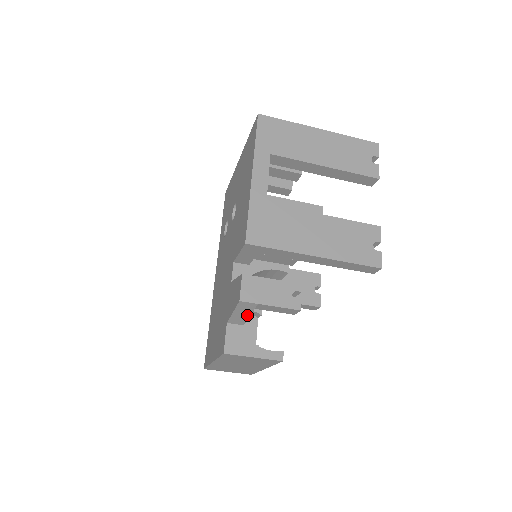
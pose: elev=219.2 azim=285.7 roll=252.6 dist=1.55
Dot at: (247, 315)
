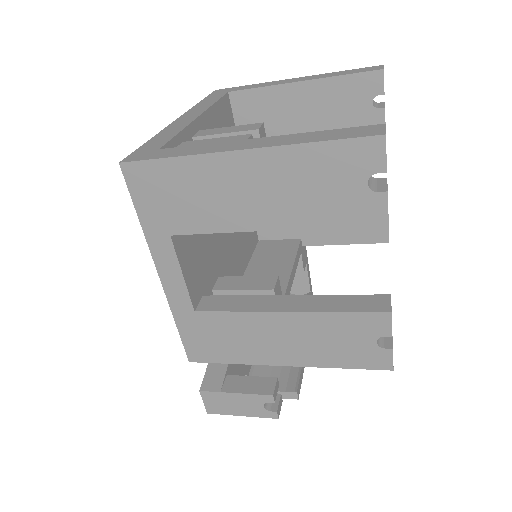
Dot at: occluded
